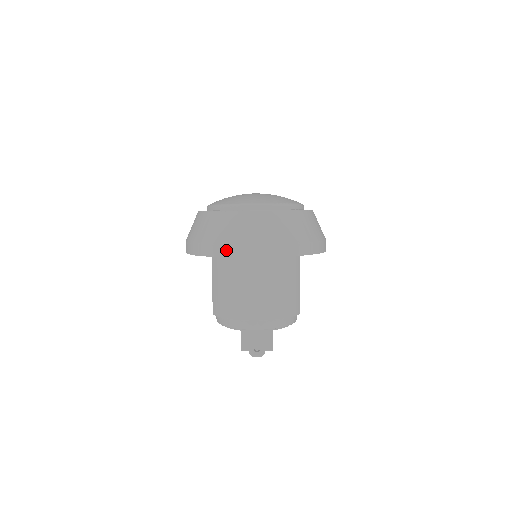
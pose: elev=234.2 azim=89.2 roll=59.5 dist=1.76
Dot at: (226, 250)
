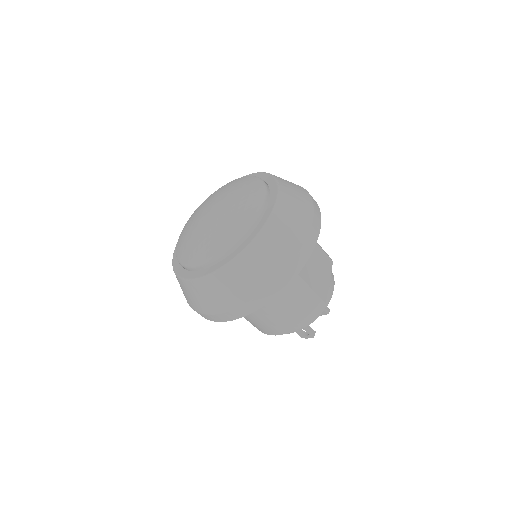
Dot at: (205, 317)
